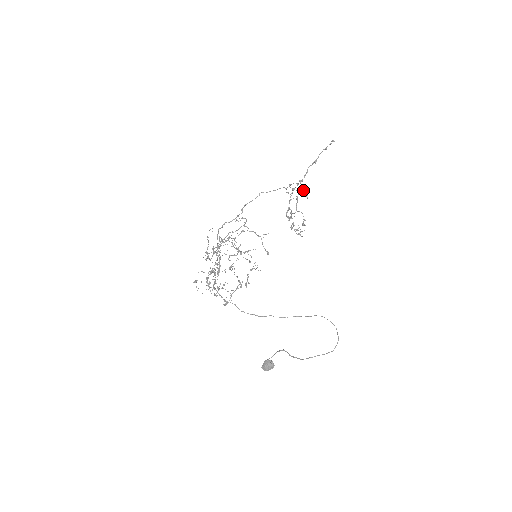
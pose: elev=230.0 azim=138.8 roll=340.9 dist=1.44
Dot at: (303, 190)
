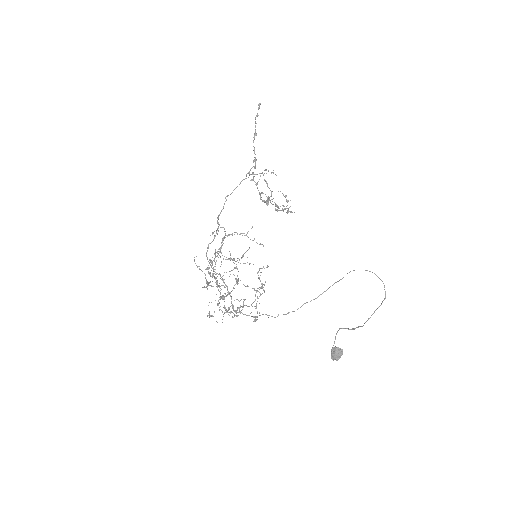
Dot at: (266, 170)
